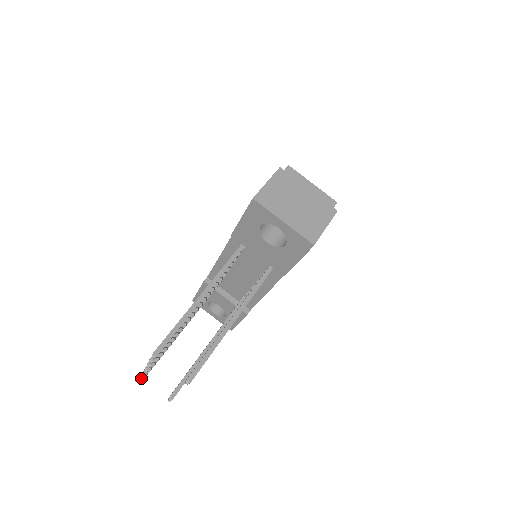
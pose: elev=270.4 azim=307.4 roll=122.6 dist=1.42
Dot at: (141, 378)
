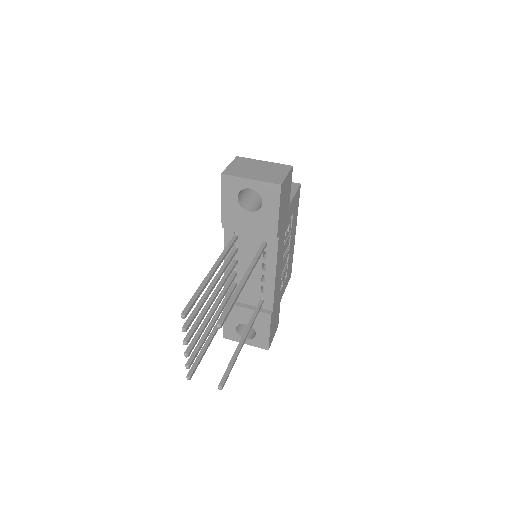
Dot at: (187, 378)
